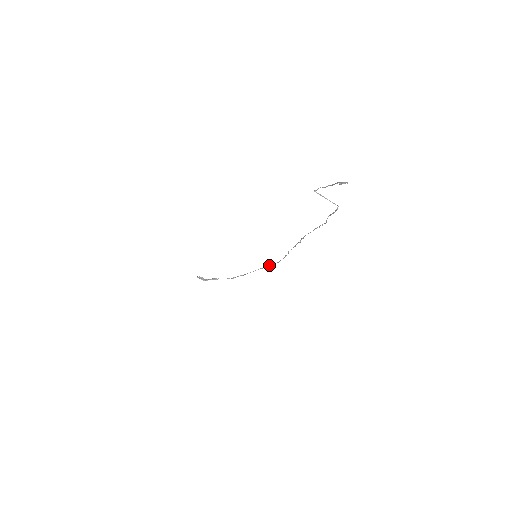
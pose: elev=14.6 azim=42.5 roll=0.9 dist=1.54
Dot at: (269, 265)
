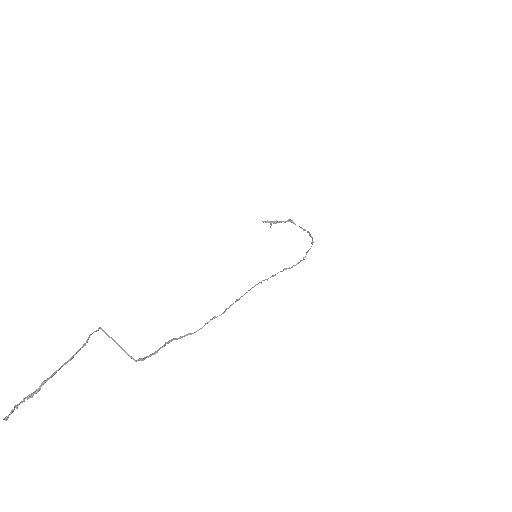
Dot at: occluded
